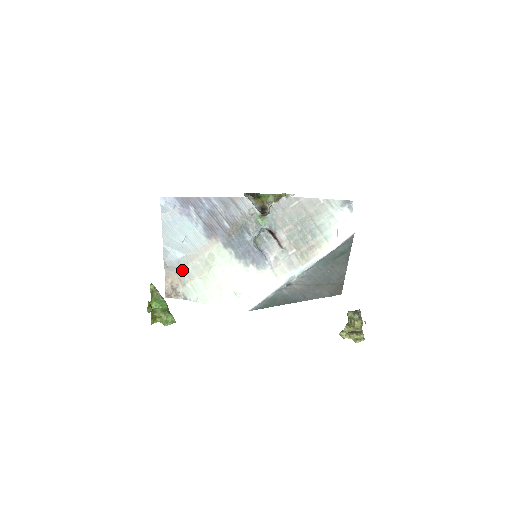
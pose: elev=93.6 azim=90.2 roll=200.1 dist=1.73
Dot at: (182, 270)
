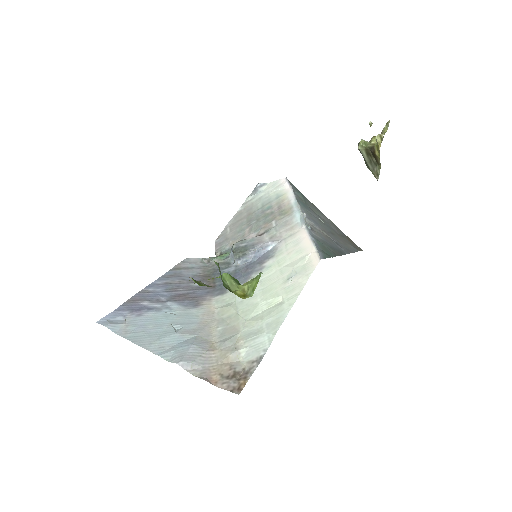
Dot at: (213, 351)
